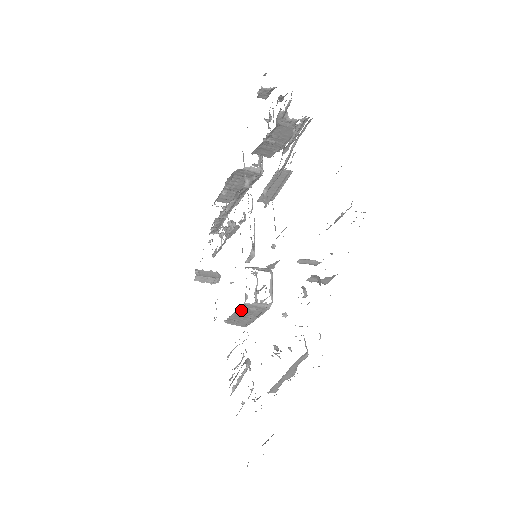
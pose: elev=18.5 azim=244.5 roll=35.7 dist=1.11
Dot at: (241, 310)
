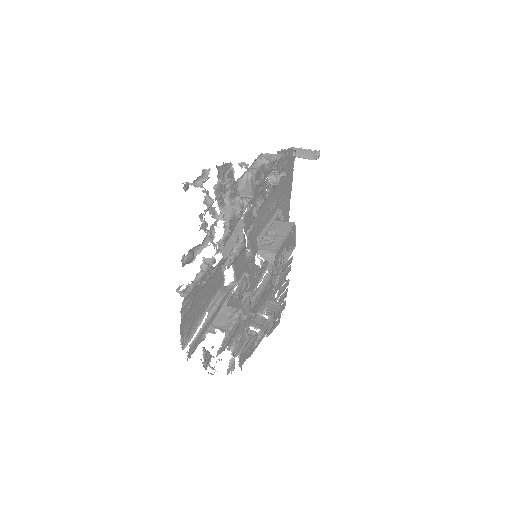
Dot at: occluded
